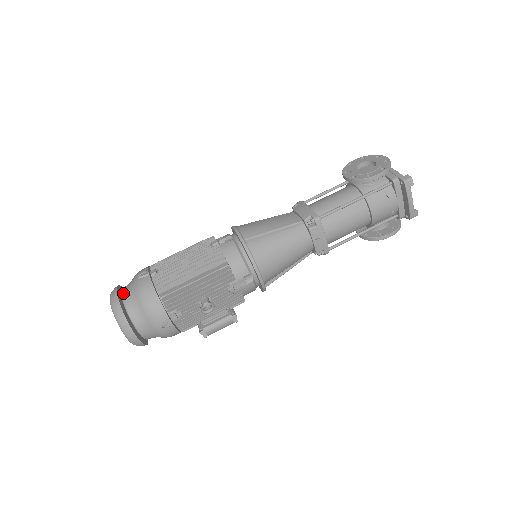
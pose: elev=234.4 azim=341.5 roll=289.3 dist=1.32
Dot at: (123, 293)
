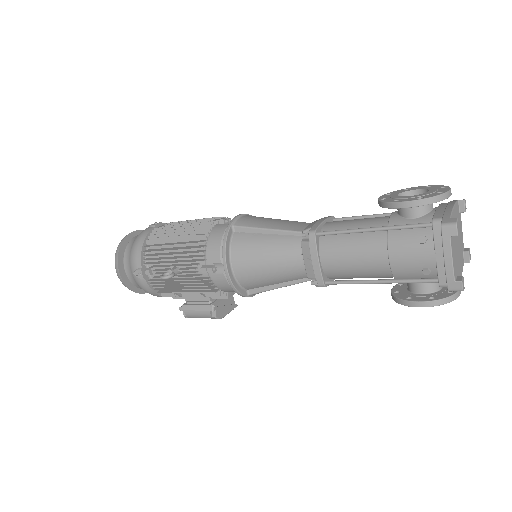
Dot at: (136, 235)
